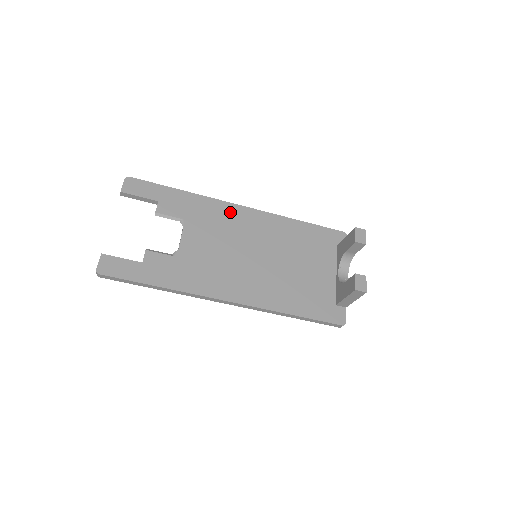
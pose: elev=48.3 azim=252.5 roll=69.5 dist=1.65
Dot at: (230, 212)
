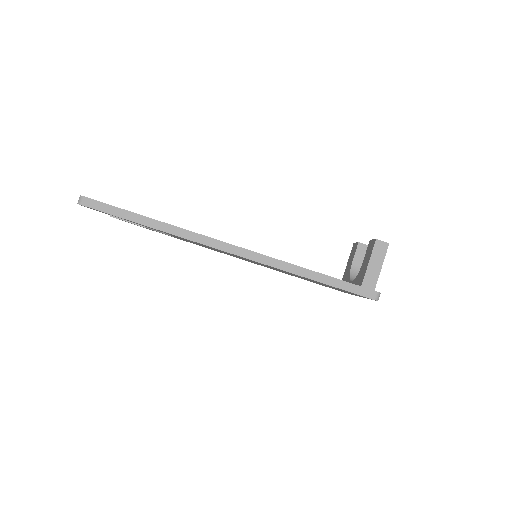
Dot at: occluded
